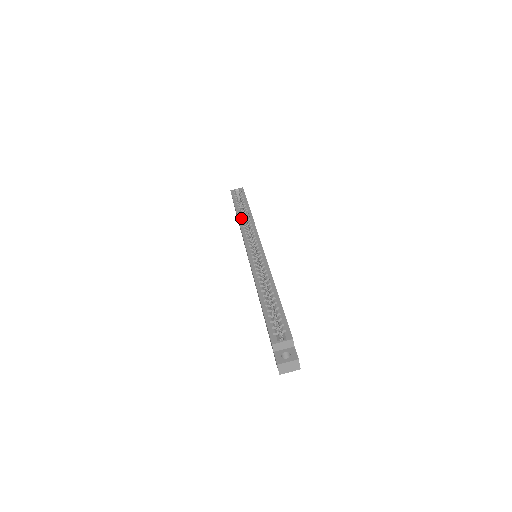
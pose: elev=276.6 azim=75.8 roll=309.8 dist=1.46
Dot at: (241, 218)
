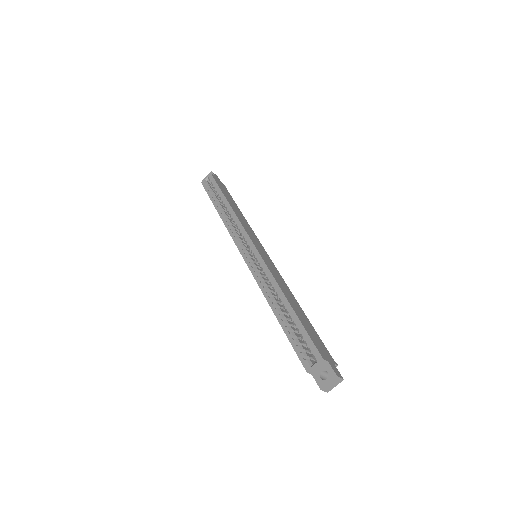
Dot at: (224, 217)
